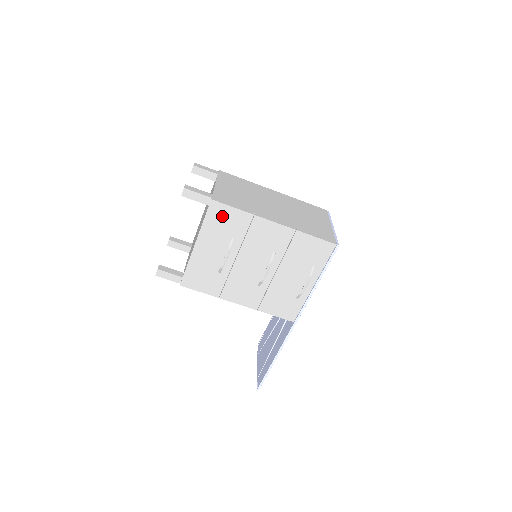
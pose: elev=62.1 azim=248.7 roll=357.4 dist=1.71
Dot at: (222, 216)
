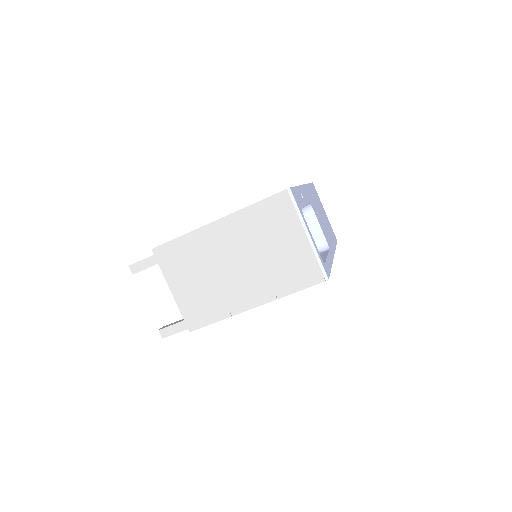
Dot at: occluded
